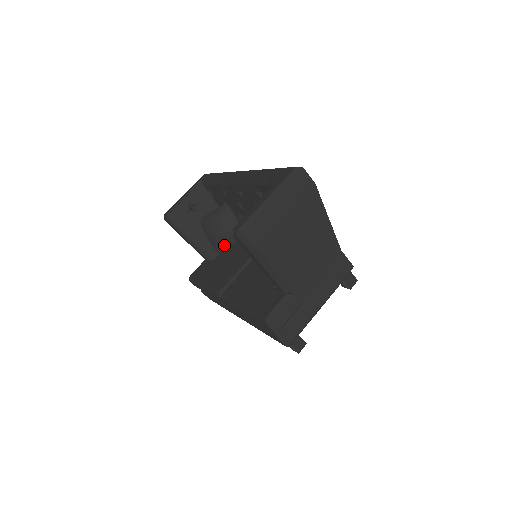
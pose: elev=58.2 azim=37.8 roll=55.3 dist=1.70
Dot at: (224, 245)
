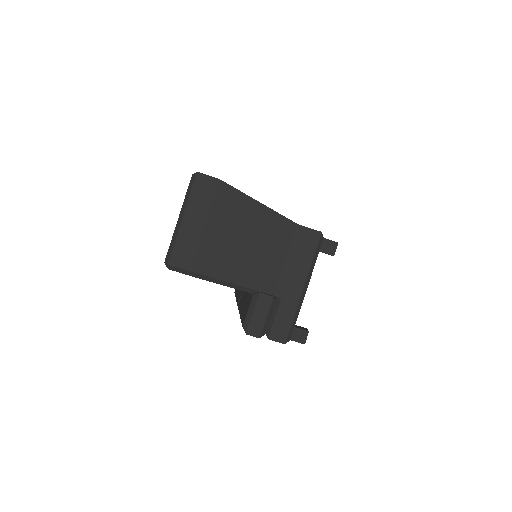
Dot at: occluded
